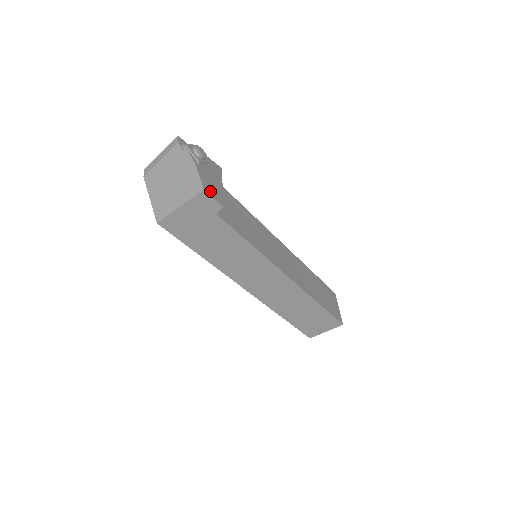
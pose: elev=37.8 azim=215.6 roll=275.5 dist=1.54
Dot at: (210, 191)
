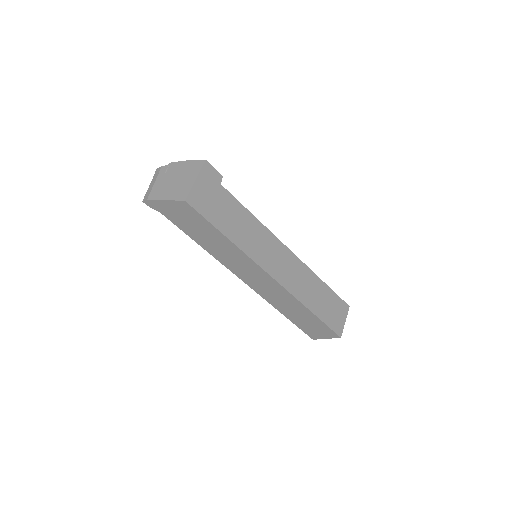
Dot at: occluded
